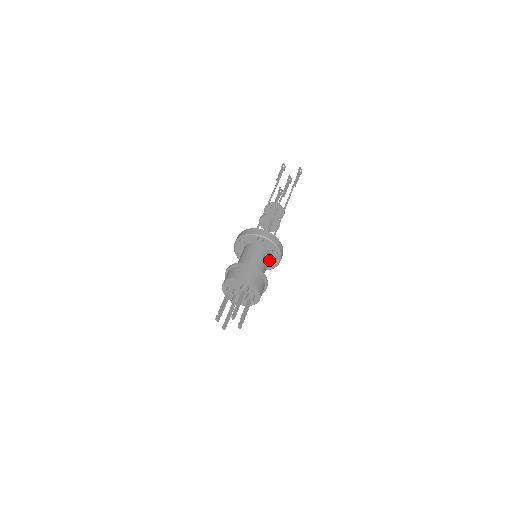
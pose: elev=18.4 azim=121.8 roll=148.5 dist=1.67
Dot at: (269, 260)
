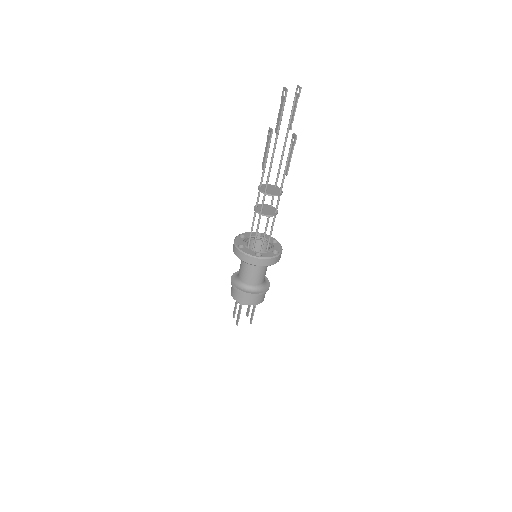
Dot at: (260, 246)
